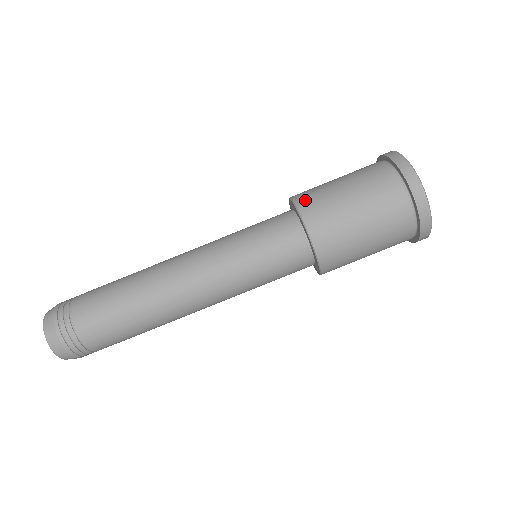
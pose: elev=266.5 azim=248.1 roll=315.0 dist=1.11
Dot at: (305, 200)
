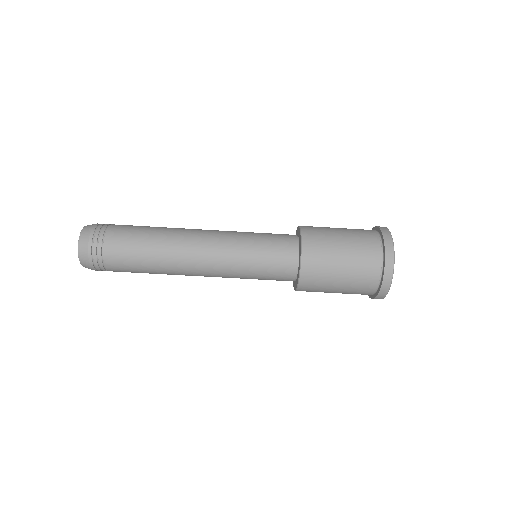
Dot at: (308, 227)
